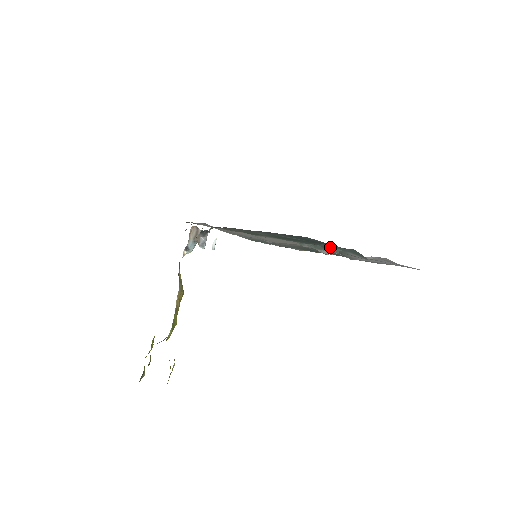
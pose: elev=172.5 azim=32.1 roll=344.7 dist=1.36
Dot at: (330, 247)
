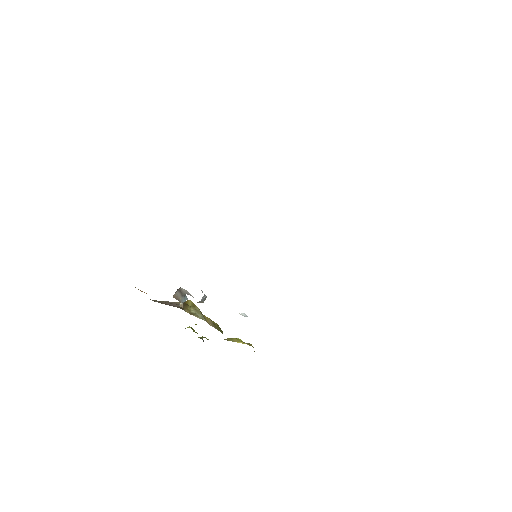
Dot at: occluded
